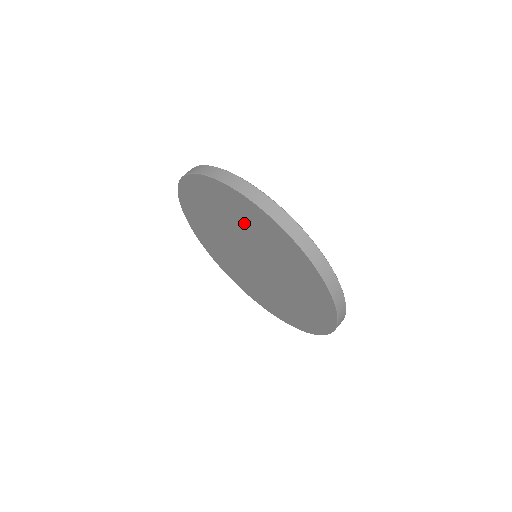
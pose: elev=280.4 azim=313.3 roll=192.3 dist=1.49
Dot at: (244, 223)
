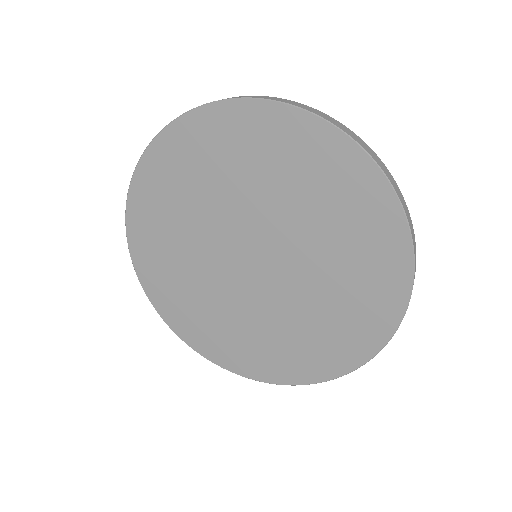
Dot at: (292, 183)
